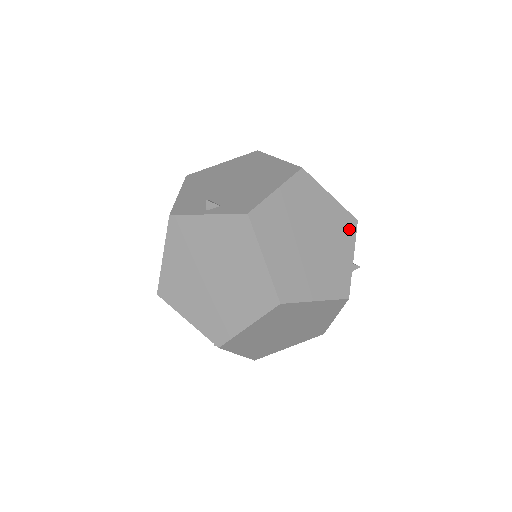
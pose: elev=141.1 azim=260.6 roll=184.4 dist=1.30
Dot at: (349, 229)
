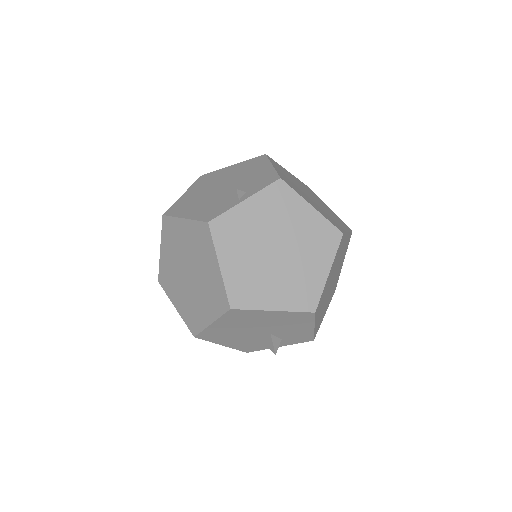
Dot at: (312, 192)
